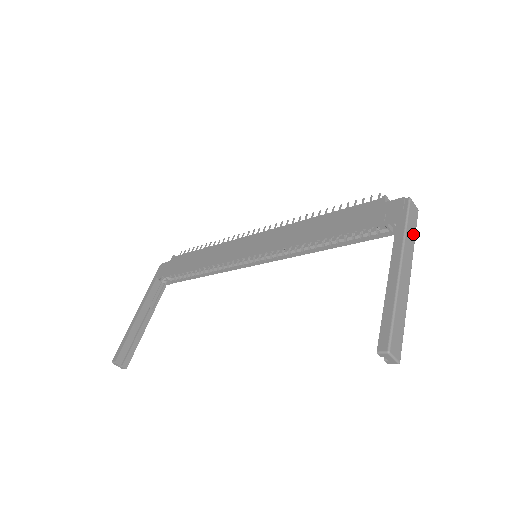
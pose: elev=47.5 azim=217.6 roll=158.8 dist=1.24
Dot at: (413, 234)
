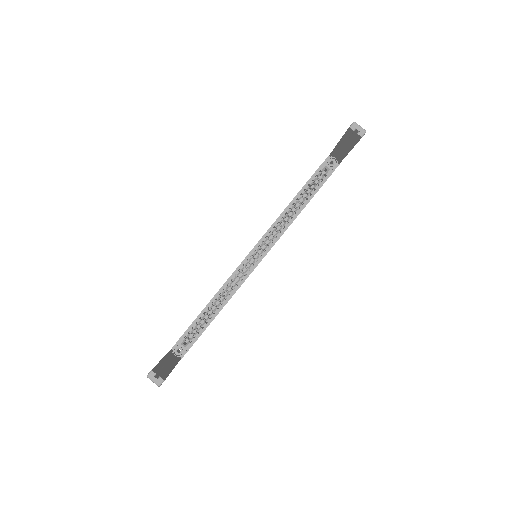
Dot at: occluded
